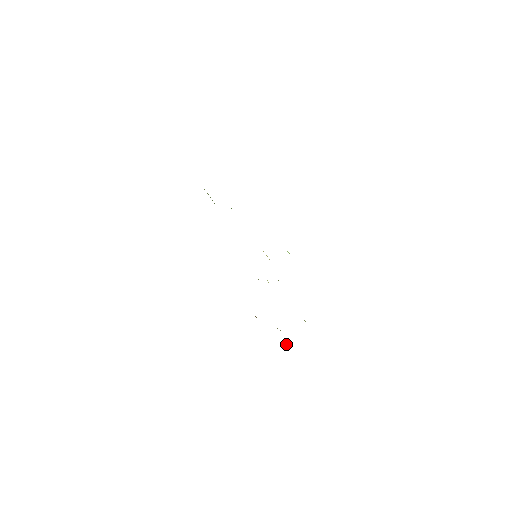
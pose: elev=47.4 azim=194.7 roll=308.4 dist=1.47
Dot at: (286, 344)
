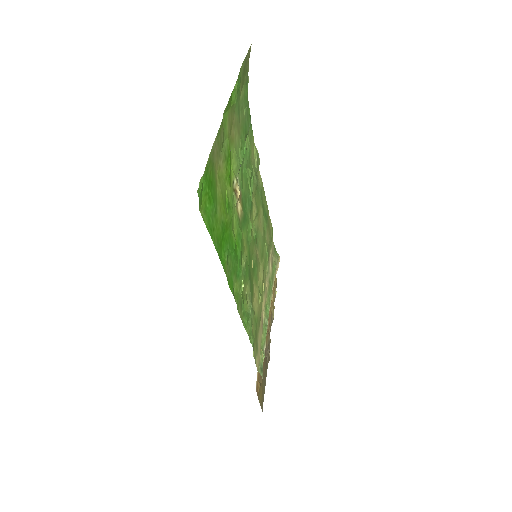
Dot at: (268, 353)
